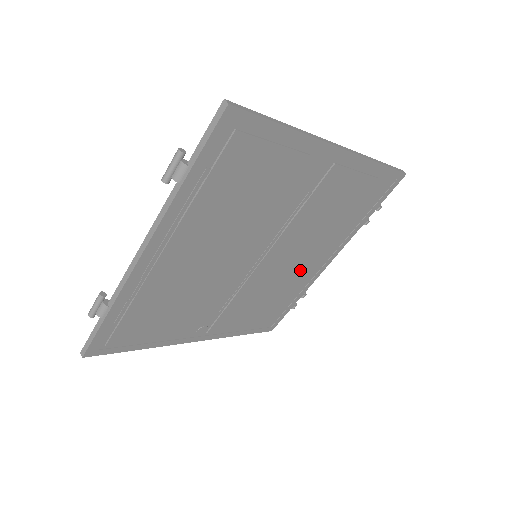
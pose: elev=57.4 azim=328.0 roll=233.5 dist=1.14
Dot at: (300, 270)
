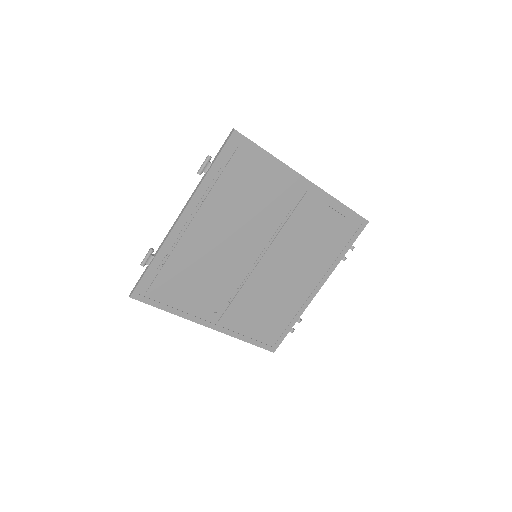
Dot at: (292, 286)
